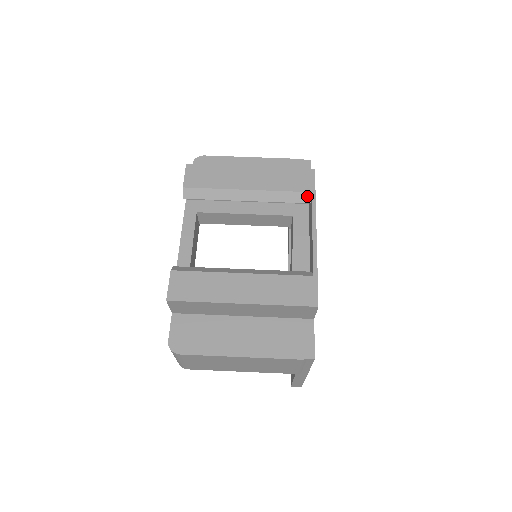
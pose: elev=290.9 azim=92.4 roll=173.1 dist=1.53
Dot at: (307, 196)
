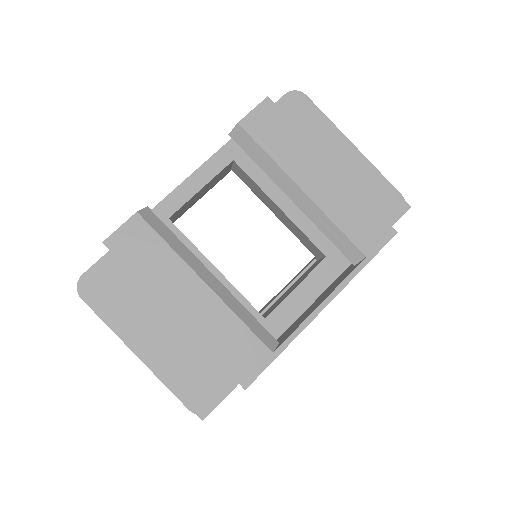
Dot at: (358, 256)
